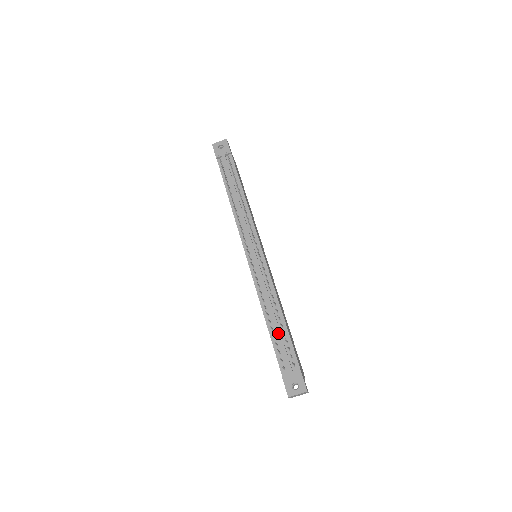
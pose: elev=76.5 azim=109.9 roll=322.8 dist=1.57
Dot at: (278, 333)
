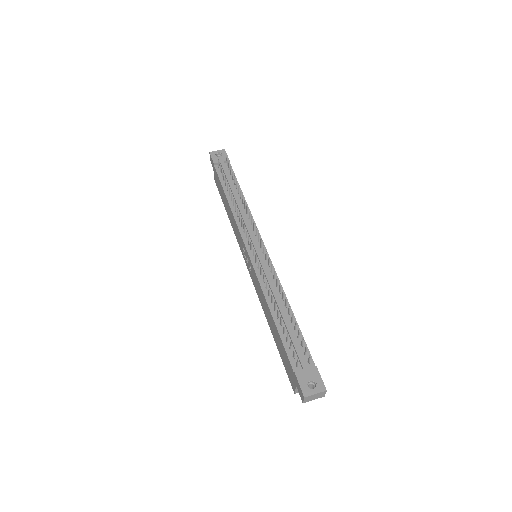
Dot at: (288, 328)
